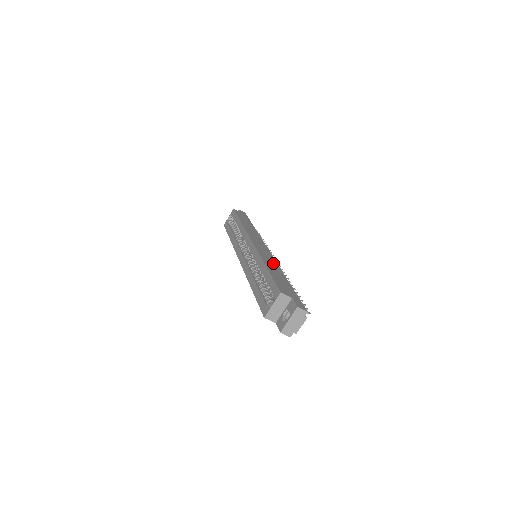
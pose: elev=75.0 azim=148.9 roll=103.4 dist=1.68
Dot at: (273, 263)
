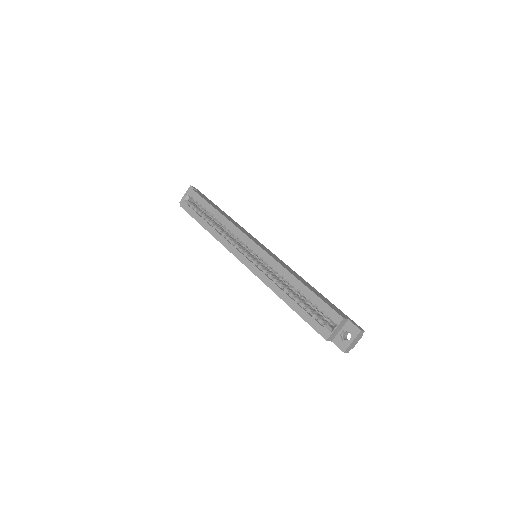
Dot at: (293, 271)
